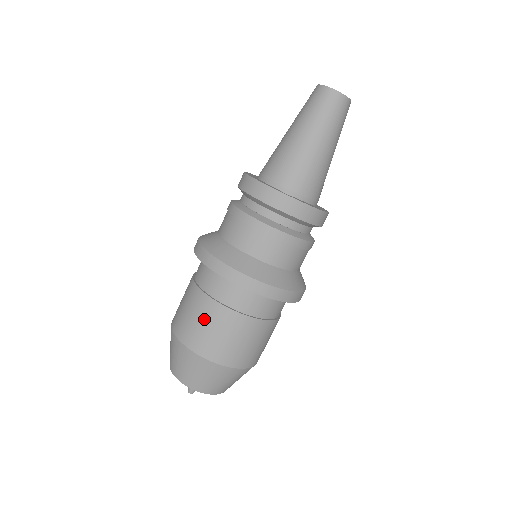
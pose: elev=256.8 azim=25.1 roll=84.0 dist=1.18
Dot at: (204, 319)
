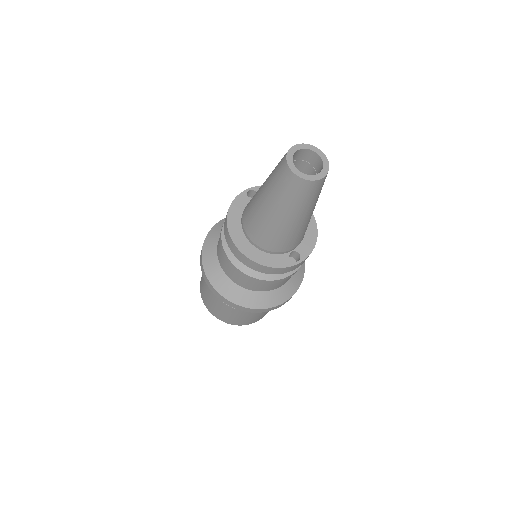
Dot at: (252, 317)
